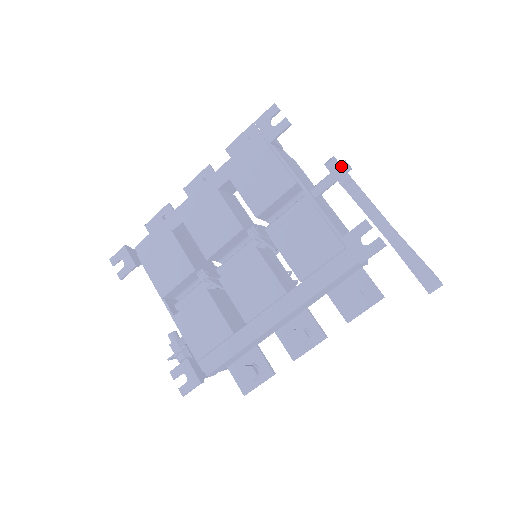
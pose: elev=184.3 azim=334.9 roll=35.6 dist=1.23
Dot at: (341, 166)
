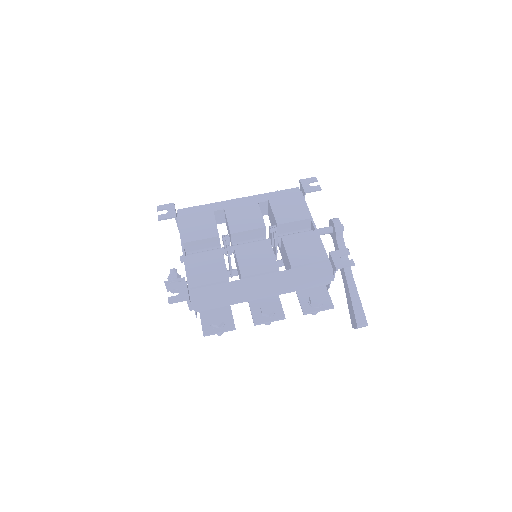
Dot at: occluded
